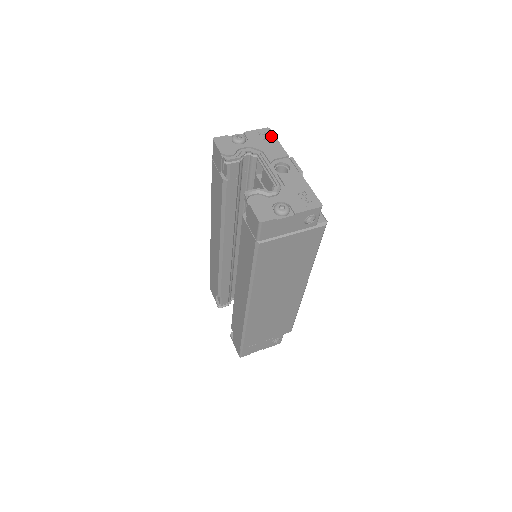
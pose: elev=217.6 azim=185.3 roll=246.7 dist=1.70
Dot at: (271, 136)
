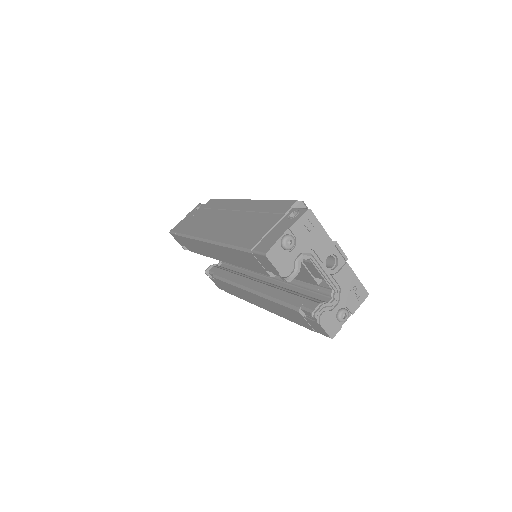
Dot at: (315, 222)
